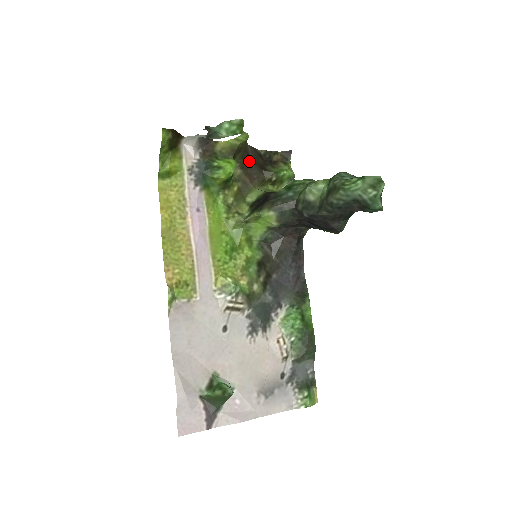
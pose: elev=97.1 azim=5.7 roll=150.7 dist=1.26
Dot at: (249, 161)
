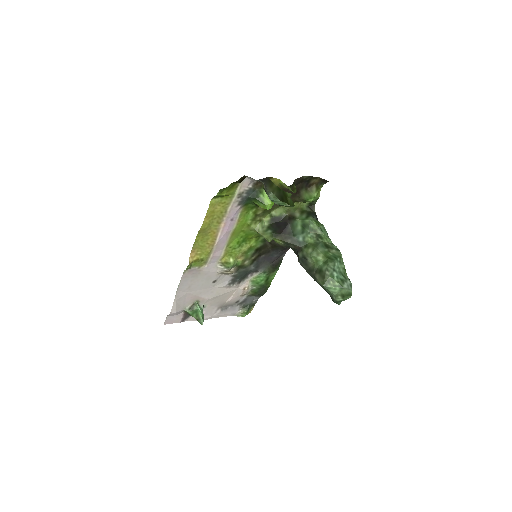
Dot at: occluded
